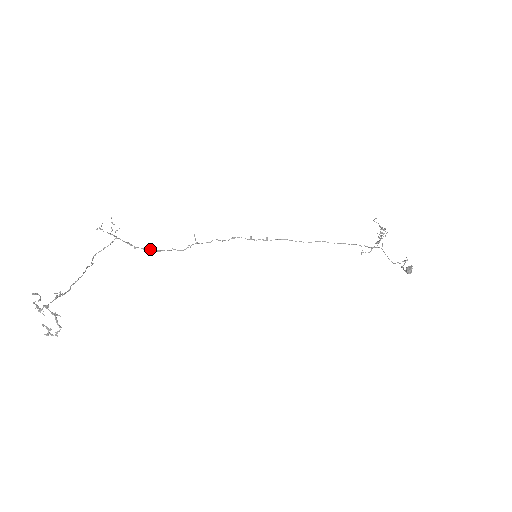
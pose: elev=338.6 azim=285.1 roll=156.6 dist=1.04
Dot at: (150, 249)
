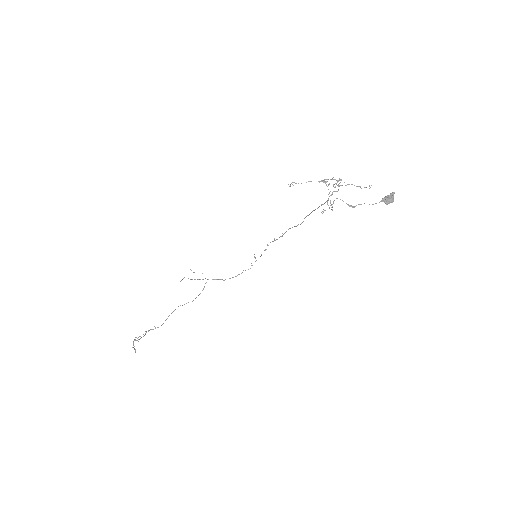
Dot at: (232, 277)
